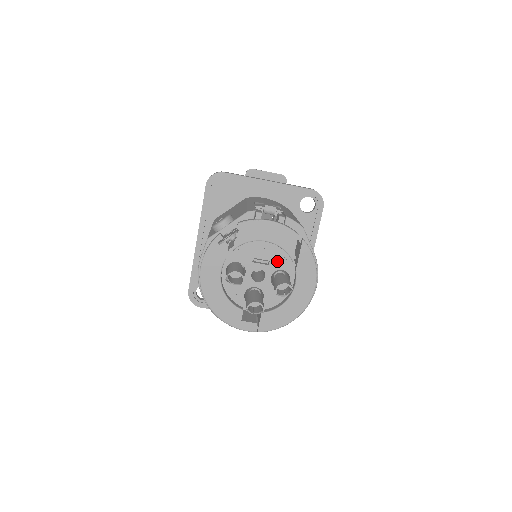
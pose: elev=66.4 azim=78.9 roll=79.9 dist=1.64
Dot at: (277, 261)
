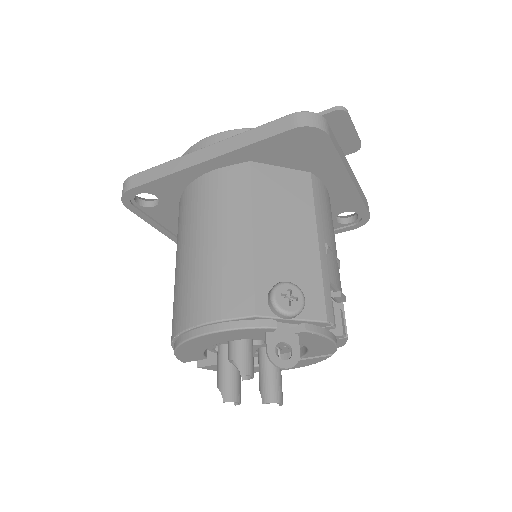
Dot at: occluded
